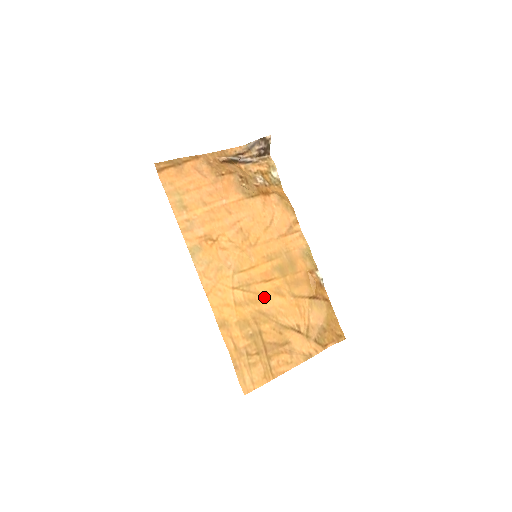
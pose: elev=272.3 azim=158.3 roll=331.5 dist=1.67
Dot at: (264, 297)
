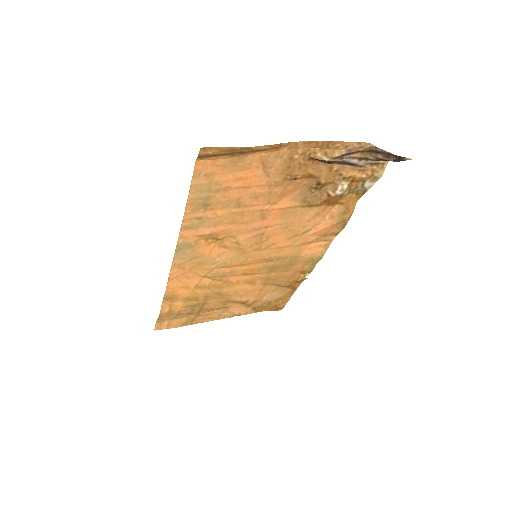
Dot at: (232, 284)
